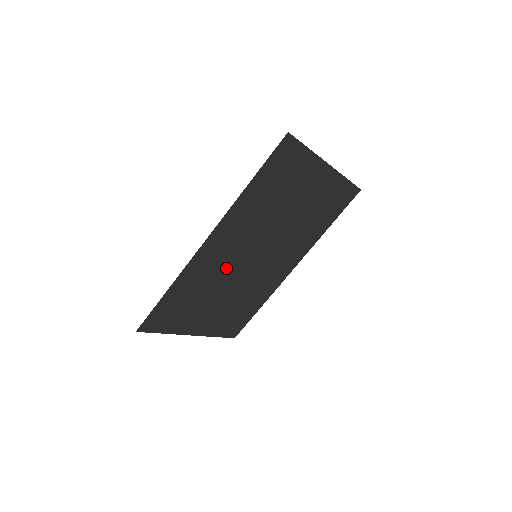
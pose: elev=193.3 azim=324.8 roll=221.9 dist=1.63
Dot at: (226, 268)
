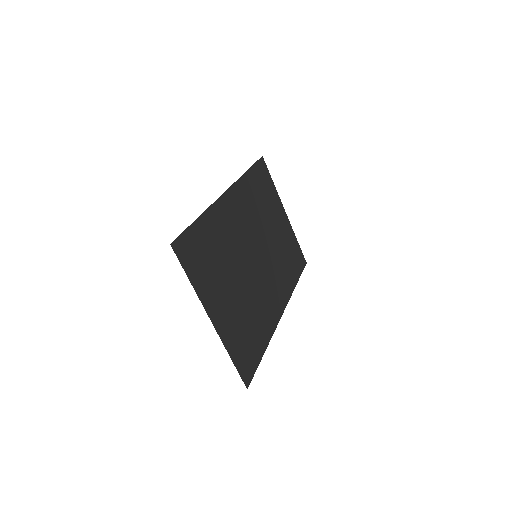
Dot at: (238, 245)
